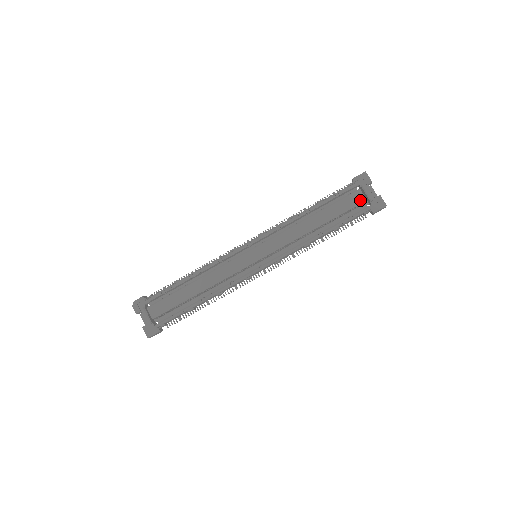
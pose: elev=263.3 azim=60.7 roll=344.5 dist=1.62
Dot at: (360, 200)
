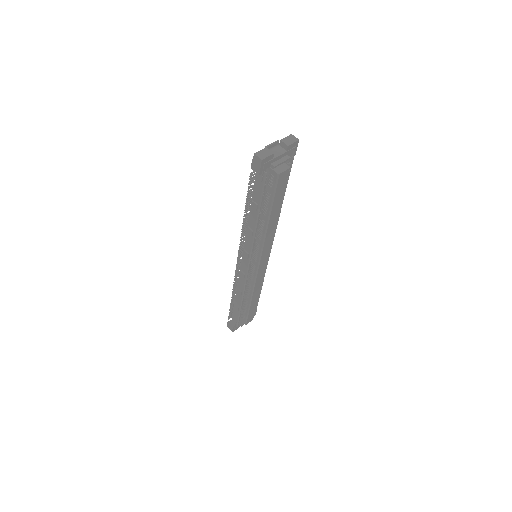
Dot at: (287, 174)
